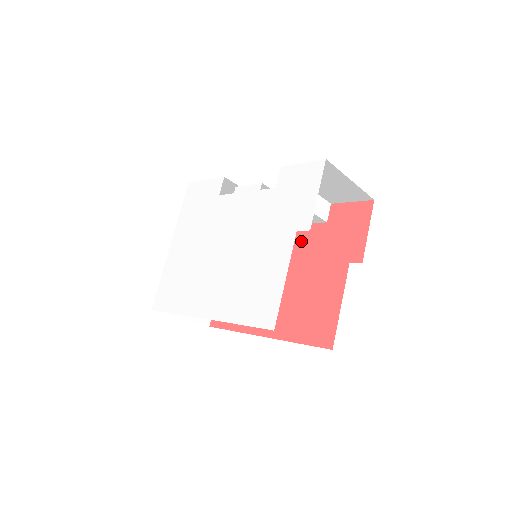
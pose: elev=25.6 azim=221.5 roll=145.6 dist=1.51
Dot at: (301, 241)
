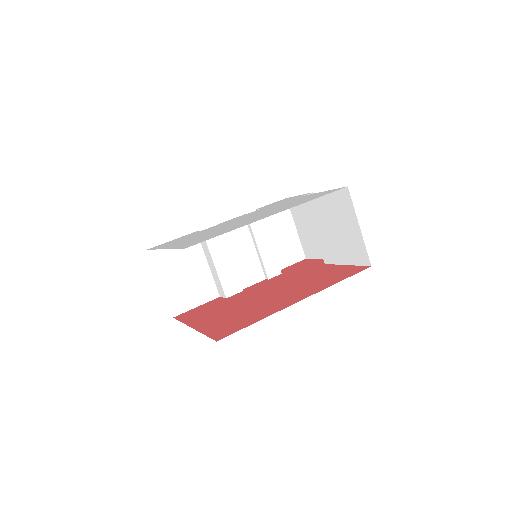
Dot at: (270, 283)
